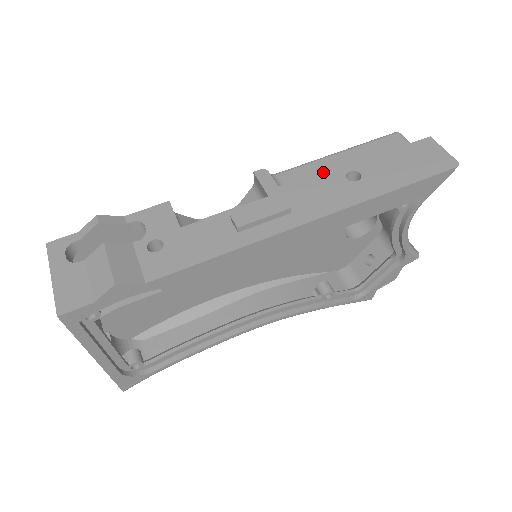
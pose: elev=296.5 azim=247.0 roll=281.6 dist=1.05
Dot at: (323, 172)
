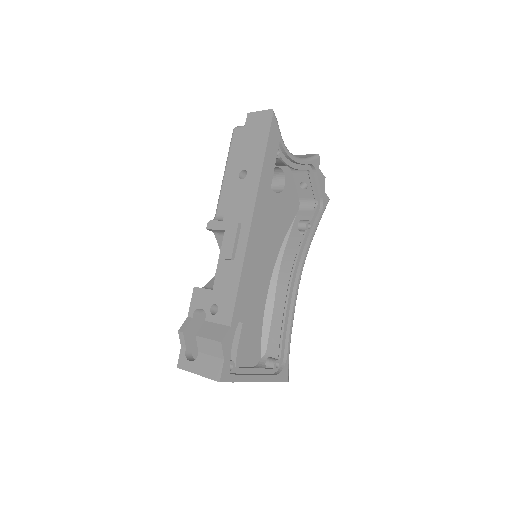
Dot at: (230, 190)
